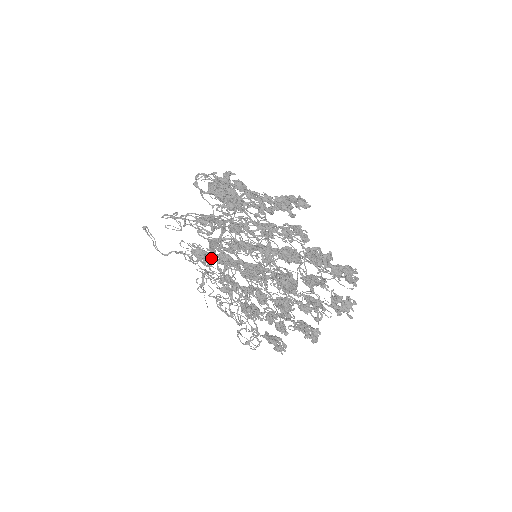
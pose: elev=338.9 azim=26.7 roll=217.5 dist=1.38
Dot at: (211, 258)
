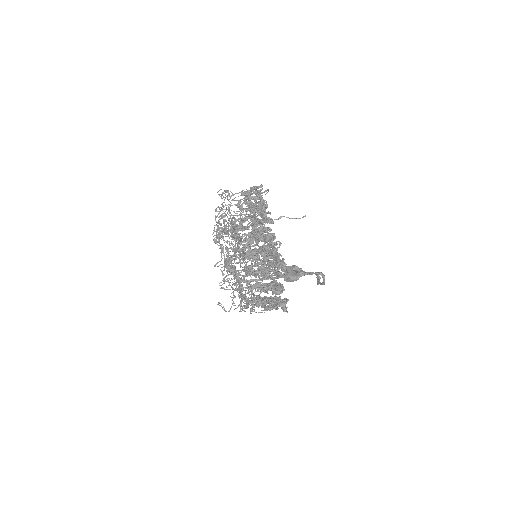
Dot at: occluded
